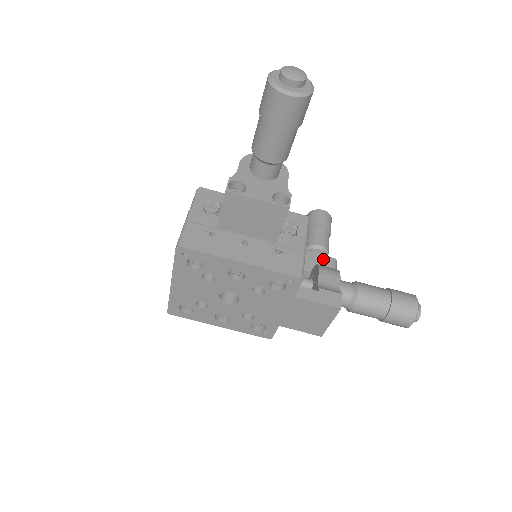
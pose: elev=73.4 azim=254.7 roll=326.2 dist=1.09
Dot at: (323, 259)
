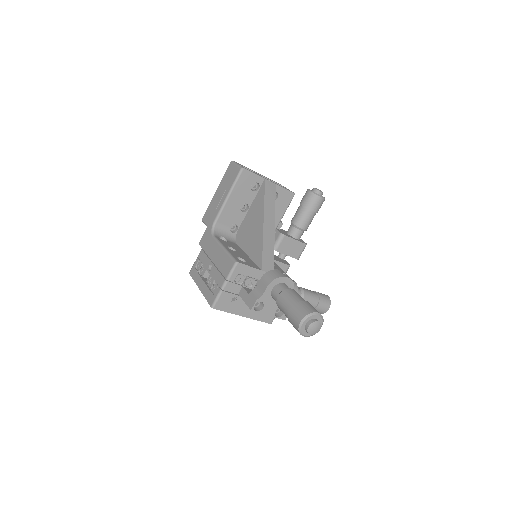
Dot at: (299, 245)
